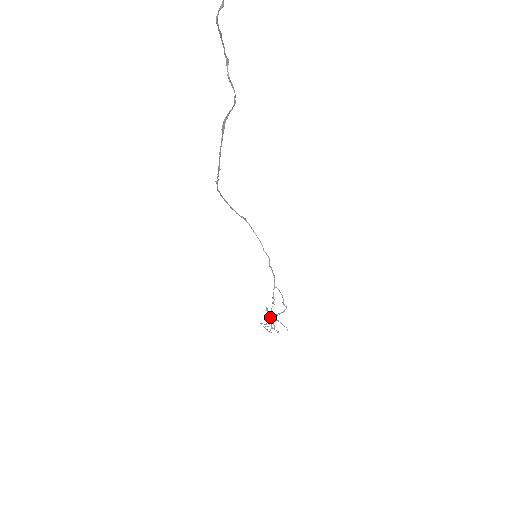
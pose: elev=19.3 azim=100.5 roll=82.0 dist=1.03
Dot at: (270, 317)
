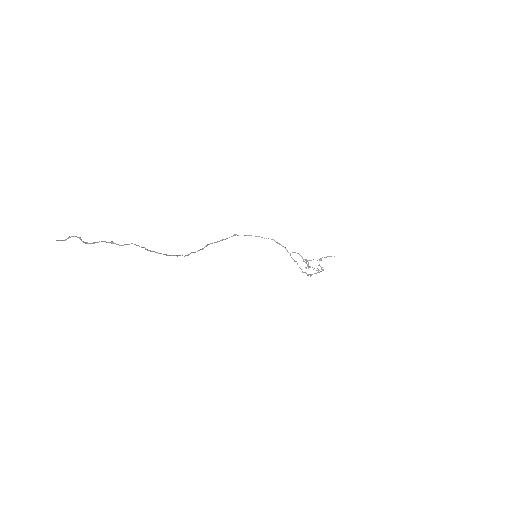
Dot at: (308, 268)
